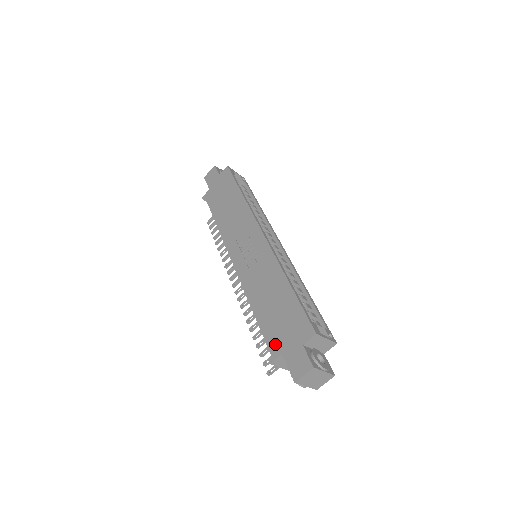
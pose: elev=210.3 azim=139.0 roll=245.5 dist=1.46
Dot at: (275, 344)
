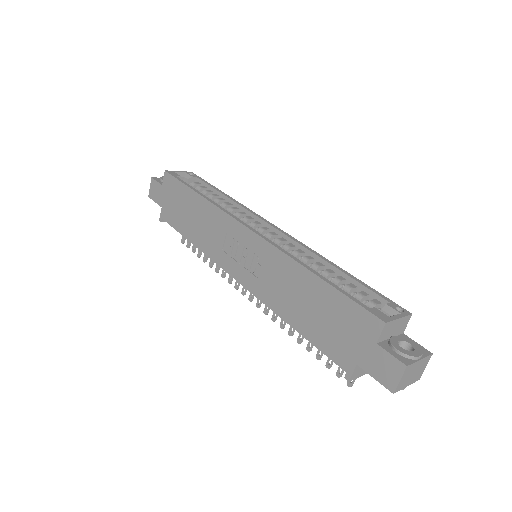
Dot at: (341, 356)
